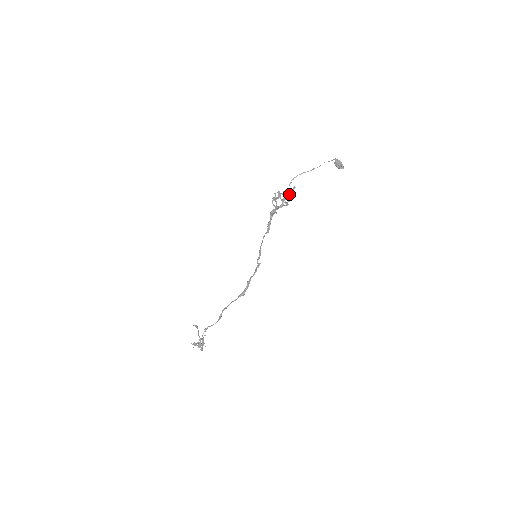
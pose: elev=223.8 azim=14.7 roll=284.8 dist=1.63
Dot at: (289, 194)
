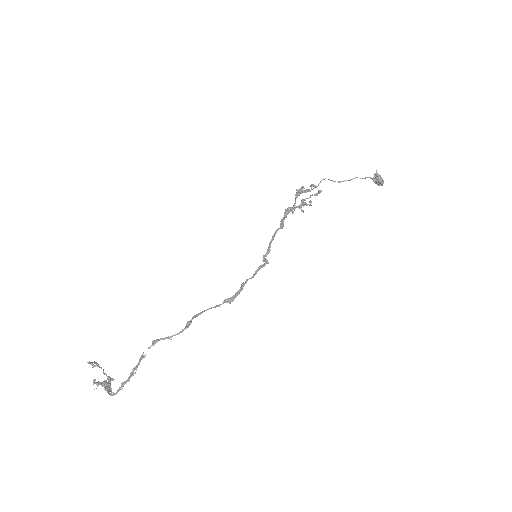
Dot at: (314, 195)
